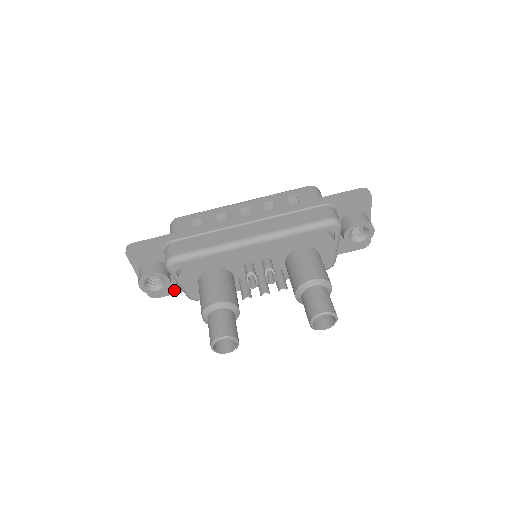
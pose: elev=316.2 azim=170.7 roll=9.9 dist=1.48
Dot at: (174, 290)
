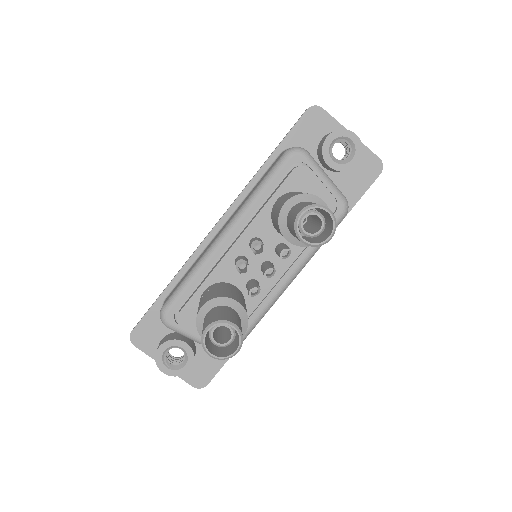
Dot at: (216, 364)
